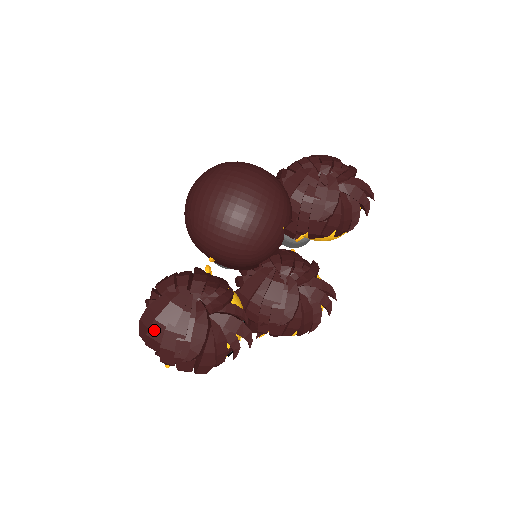
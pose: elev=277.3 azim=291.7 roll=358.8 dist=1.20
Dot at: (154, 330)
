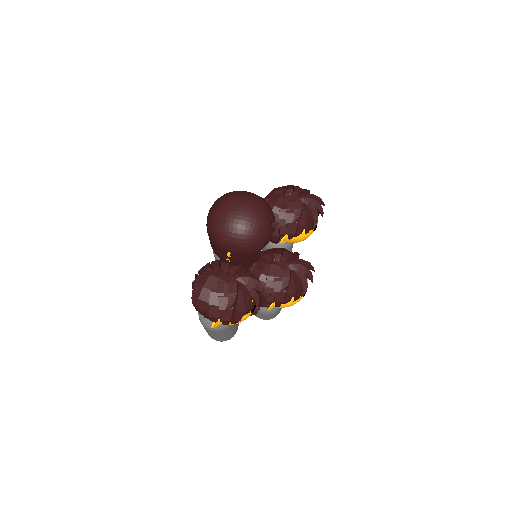
Dot at: (203, 294)
